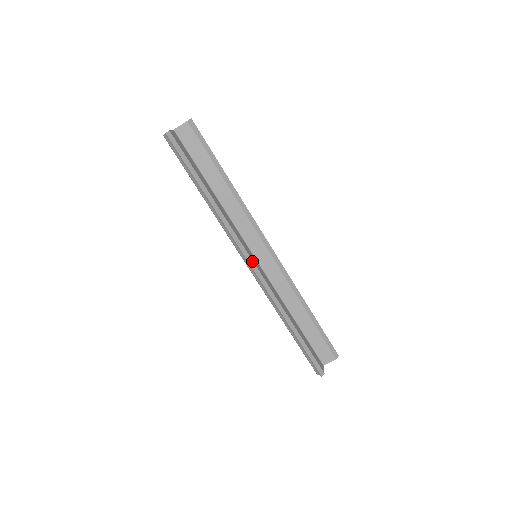
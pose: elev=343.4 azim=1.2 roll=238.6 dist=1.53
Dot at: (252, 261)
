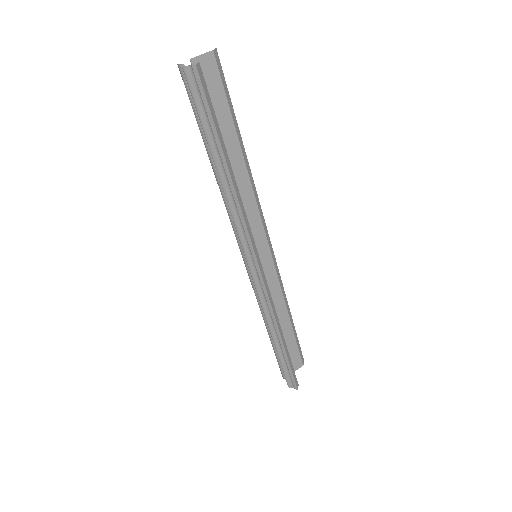
Dot at: (261, 265)
